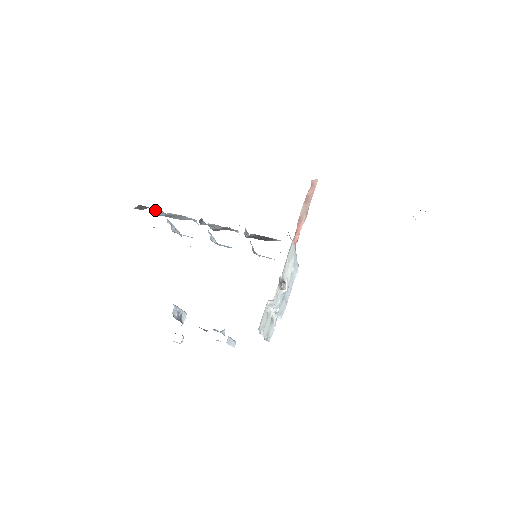
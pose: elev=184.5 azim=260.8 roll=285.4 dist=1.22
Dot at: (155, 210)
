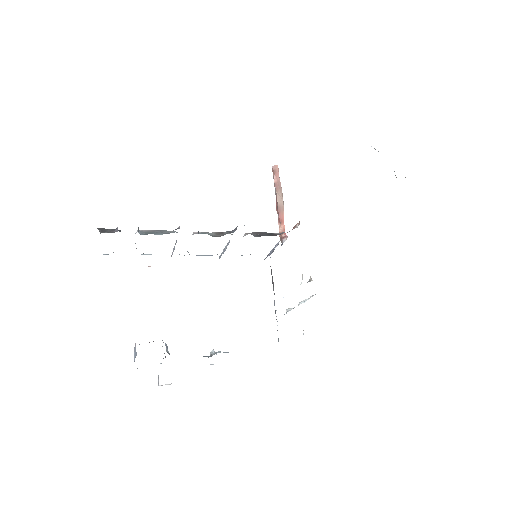
Dot at: (119, 230)
